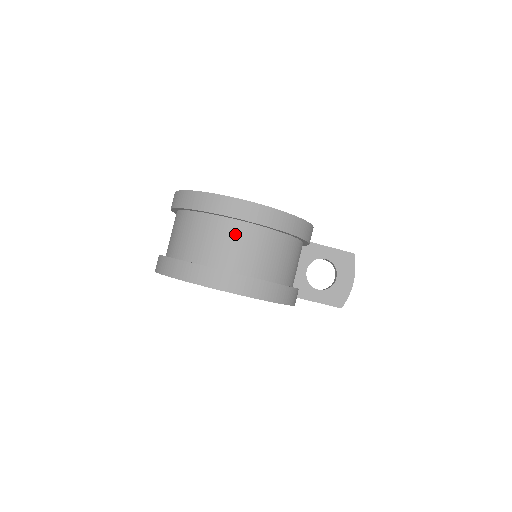
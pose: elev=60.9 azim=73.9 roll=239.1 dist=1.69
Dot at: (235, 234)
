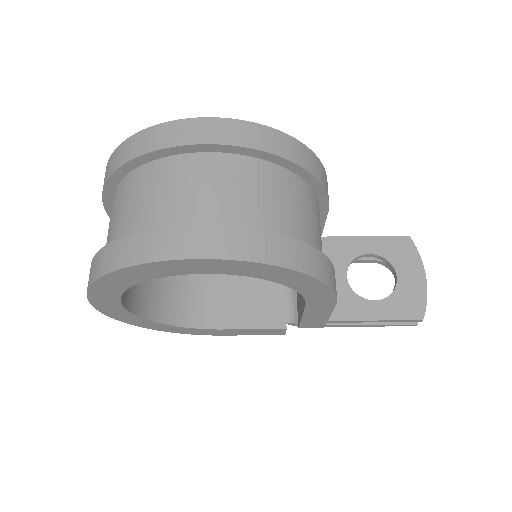
Dot at: (188, 174)
